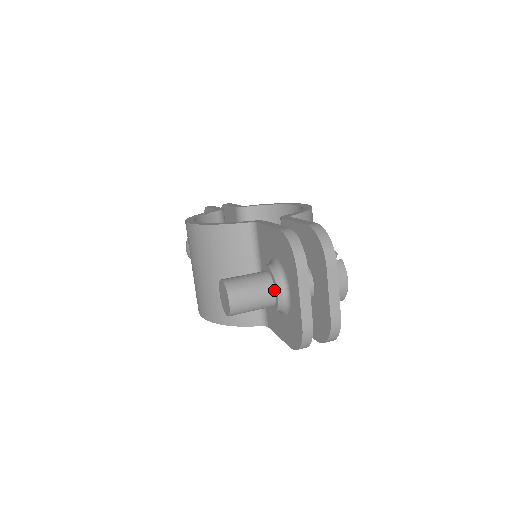
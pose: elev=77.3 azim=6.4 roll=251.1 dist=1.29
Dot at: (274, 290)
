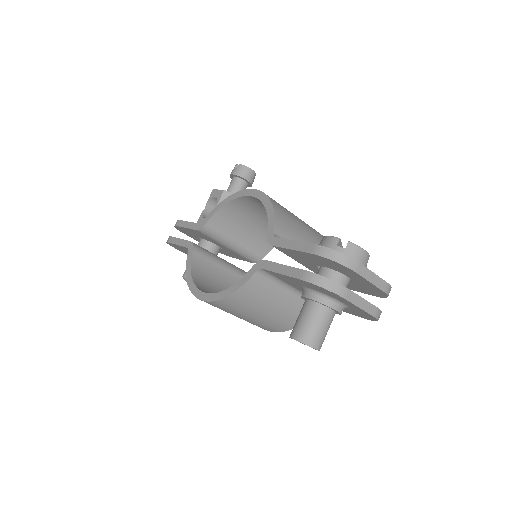
Dot at: (330, 309)
